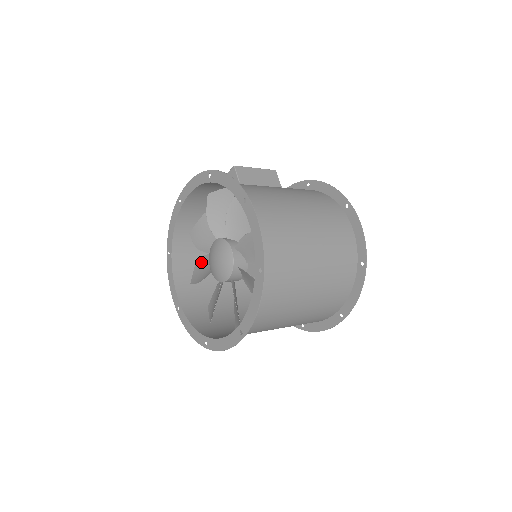
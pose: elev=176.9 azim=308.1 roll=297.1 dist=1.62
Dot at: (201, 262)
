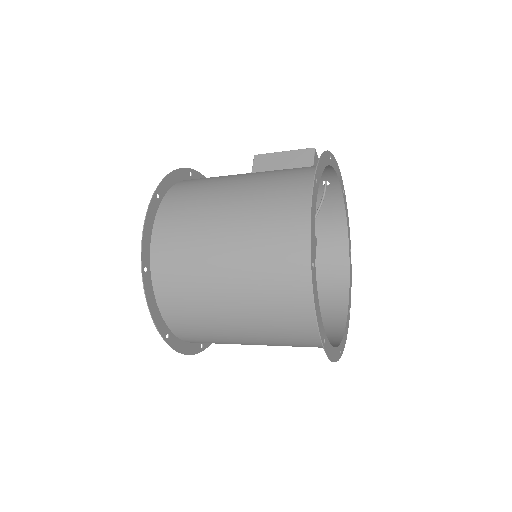
Dot at: occluded
